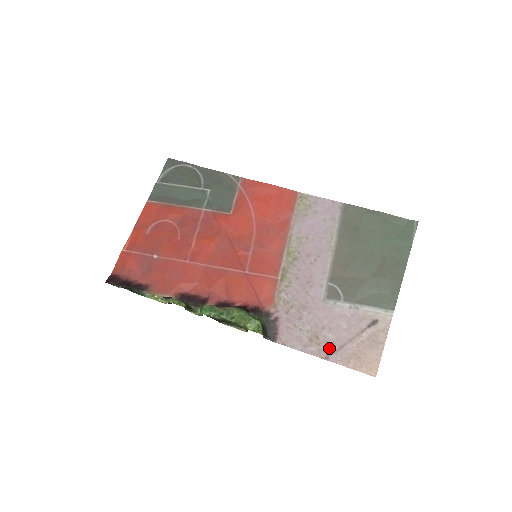
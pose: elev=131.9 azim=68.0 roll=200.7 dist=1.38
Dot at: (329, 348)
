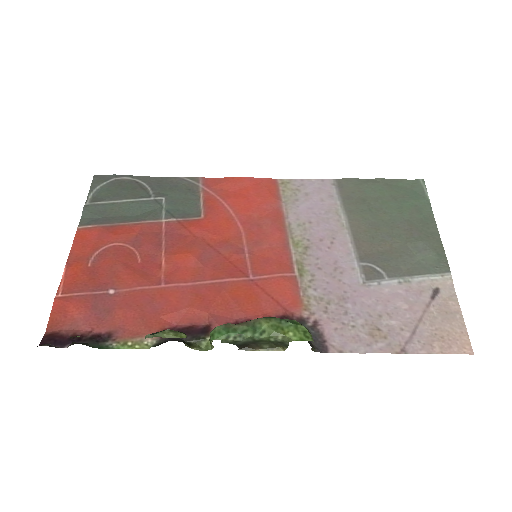
Dot at: (400, 338)
